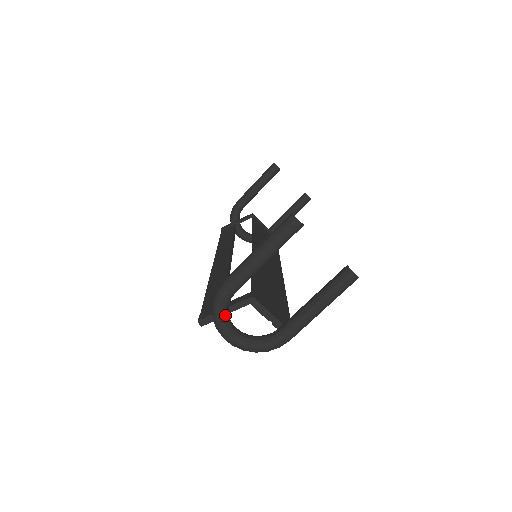
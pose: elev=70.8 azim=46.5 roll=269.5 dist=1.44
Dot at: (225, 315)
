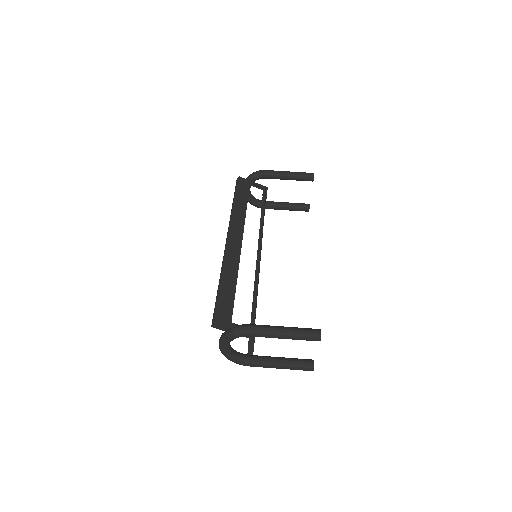
Dot at: occluded
